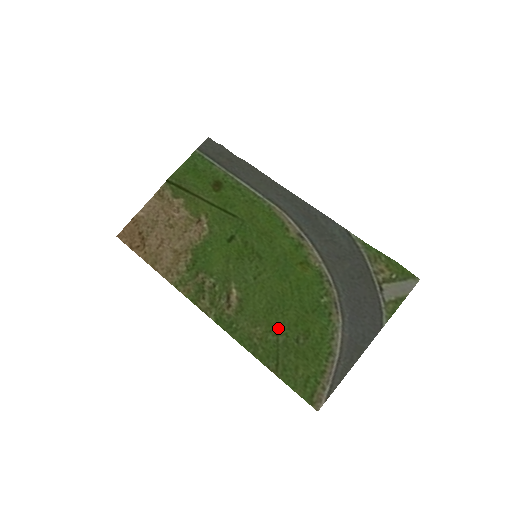
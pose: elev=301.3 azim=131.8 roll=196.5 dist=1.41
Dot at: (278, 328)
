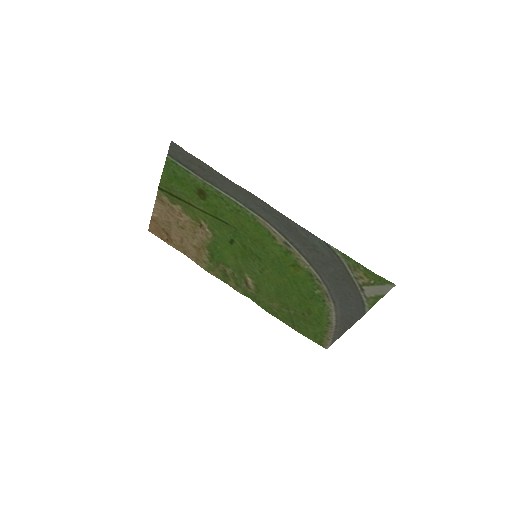
Dot at: (288, 306)
